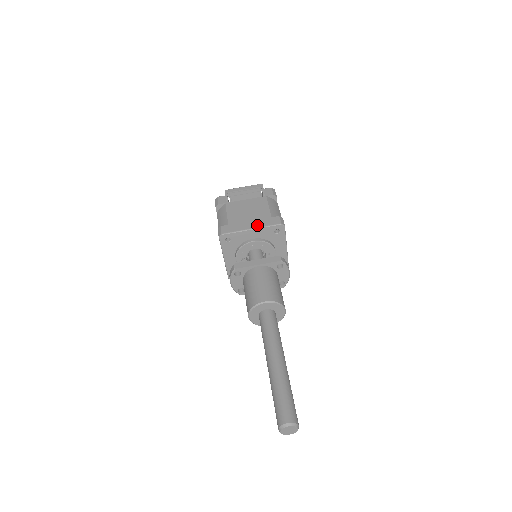
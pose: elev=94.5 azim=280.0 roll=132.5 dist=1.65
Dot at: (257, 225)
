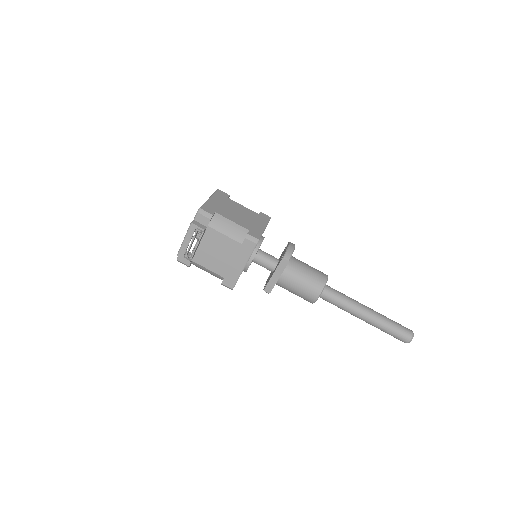
Dot at: (243, 261)
